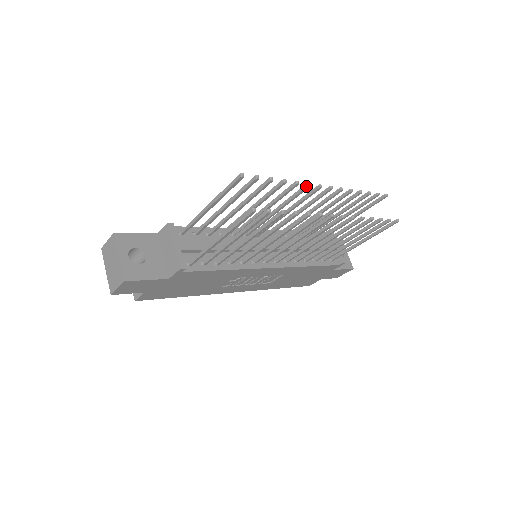
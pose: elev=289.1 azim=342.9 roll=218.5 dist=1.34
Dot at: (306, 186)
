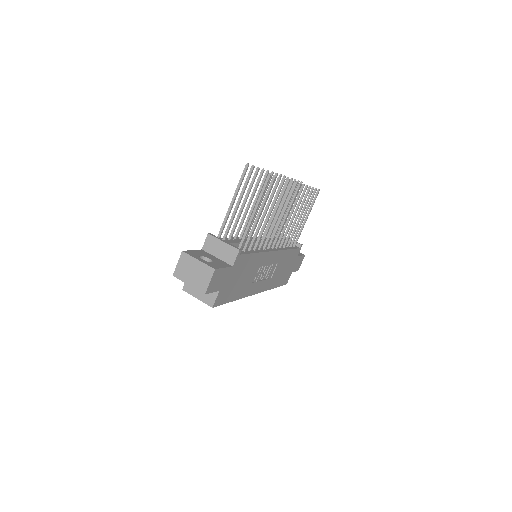
Dot at: (271, 174)
